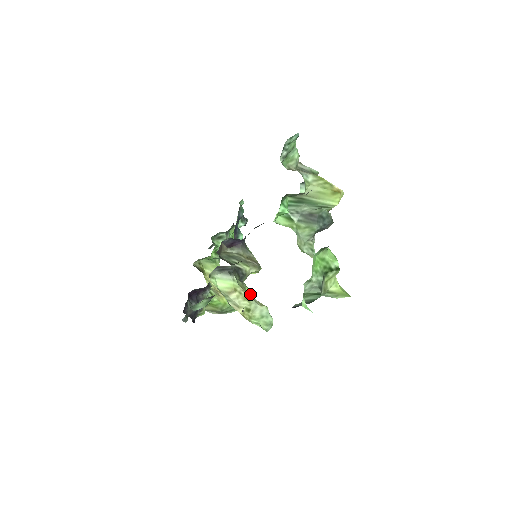
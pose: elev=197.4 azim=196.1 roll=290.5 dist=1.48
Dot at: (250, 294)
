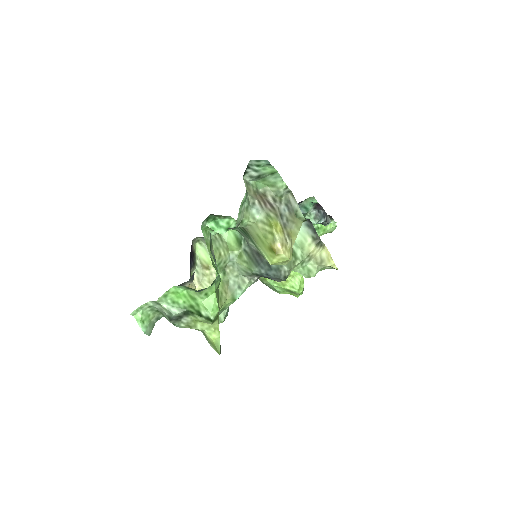
Dot at: (297, 290)
